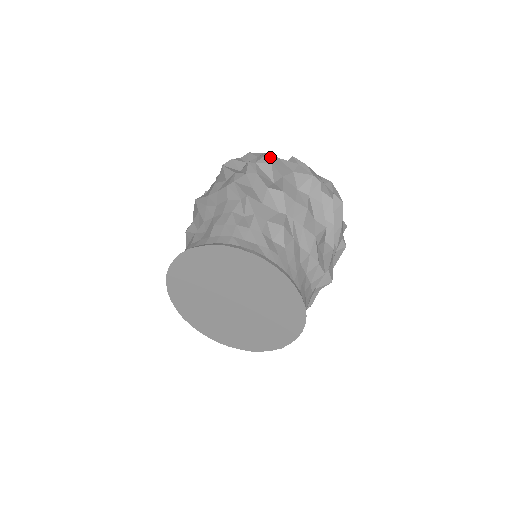
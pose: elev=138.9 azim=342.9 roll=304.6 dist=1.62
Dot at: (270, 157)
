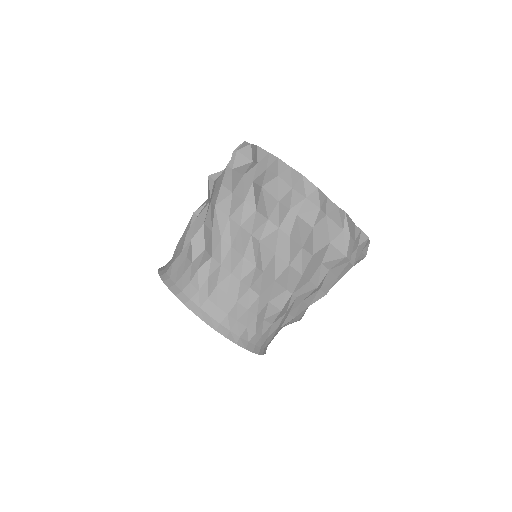
Dot at: (316, 218)
